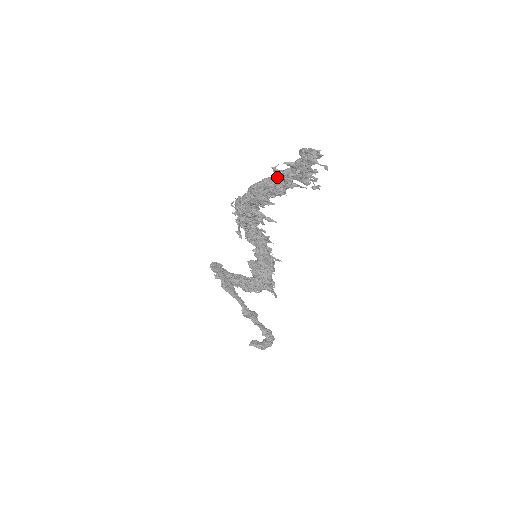
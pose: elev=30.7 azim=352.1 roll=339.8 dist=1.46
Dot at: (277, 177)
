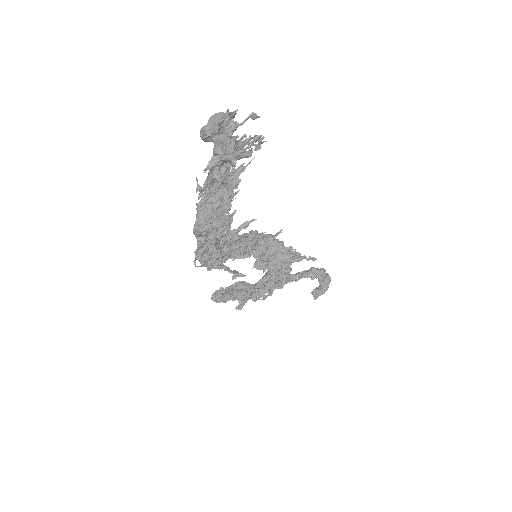
Dot at: (209, 190)
